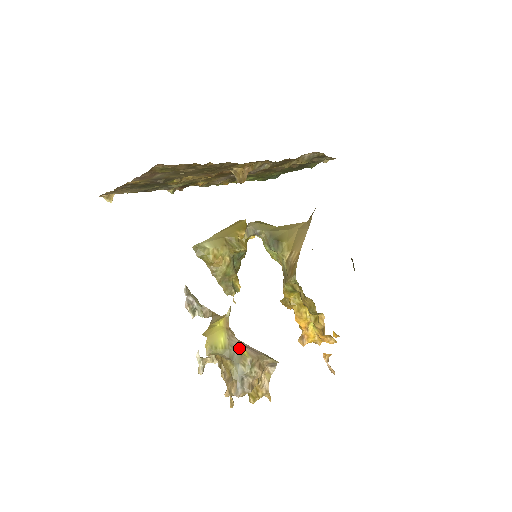
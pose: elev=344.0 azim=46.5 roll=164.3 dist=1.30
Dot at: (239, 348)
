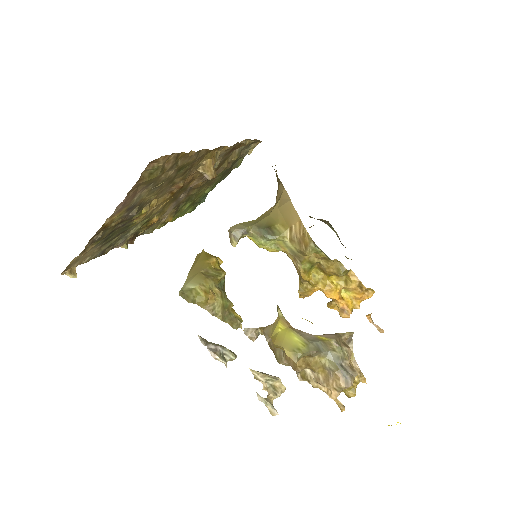
Dot at: (316, 338)
